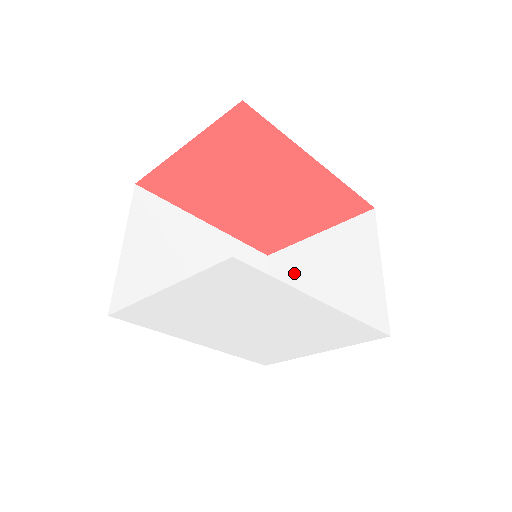
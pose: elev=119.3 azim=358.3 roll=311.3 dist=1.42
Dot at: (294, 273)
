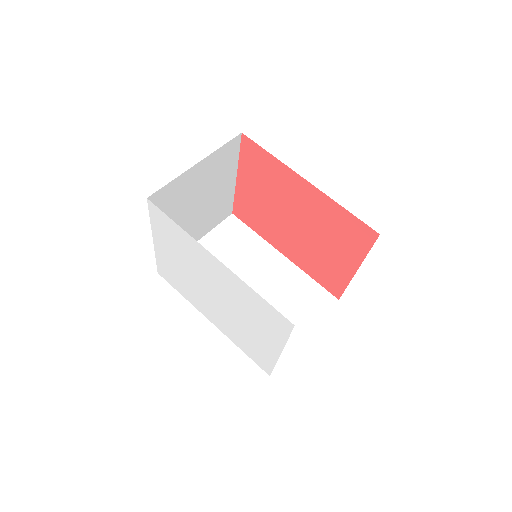
Dot at: occluded
